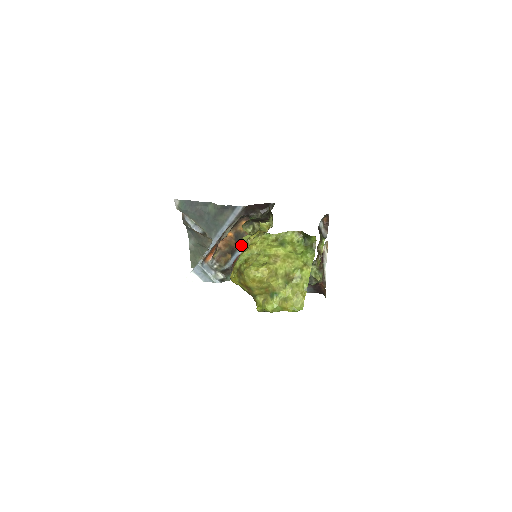
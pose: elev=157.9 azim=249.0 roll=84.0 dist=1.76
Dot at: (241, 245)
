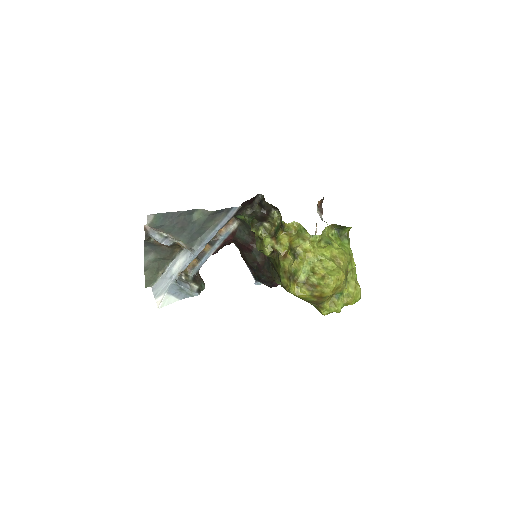
Dot at: (213, 246)
